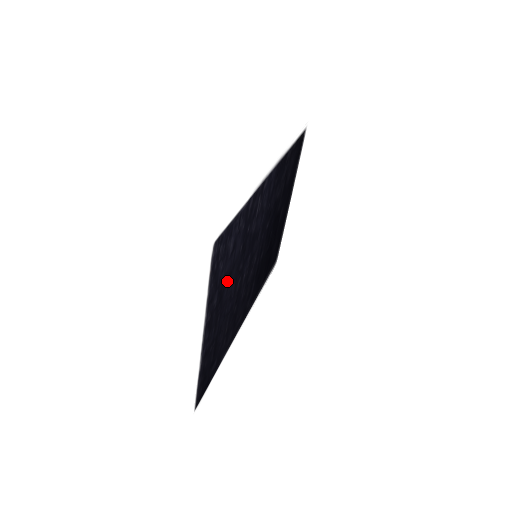
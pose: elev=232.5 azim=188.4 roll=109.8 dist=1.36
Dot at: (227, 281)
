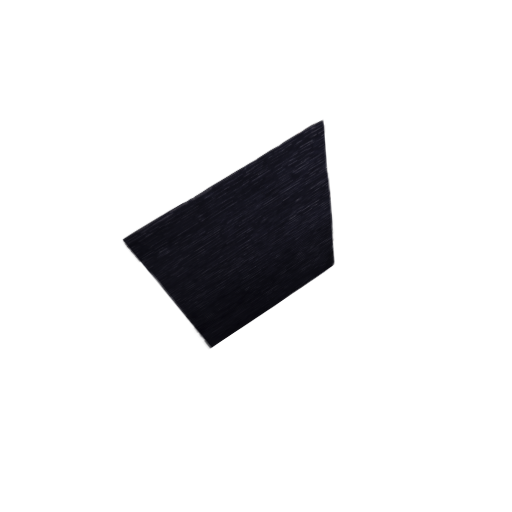
Dot at: (266, 191)
